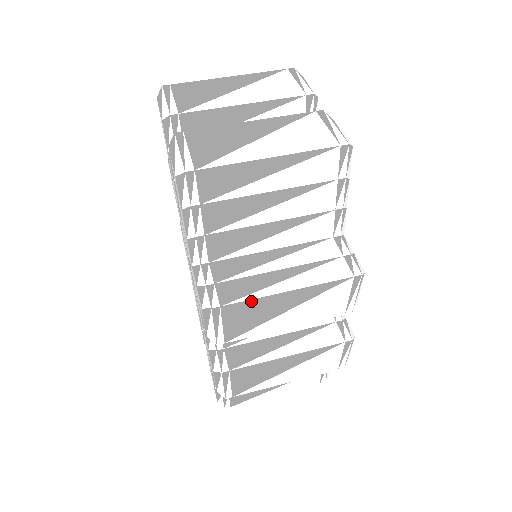
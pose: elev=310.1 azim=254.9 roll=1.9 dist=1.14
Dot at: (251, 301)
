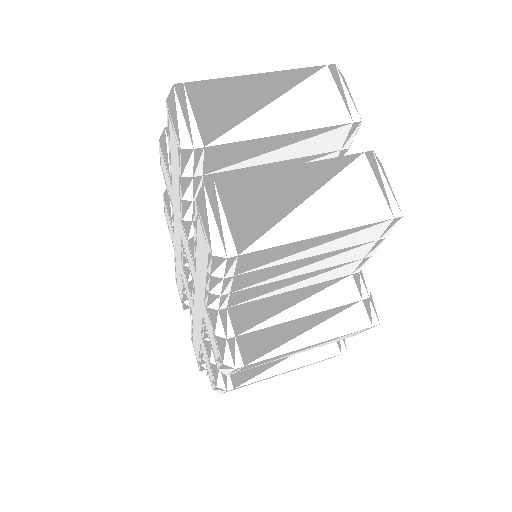
Dot at: (274, 357)
